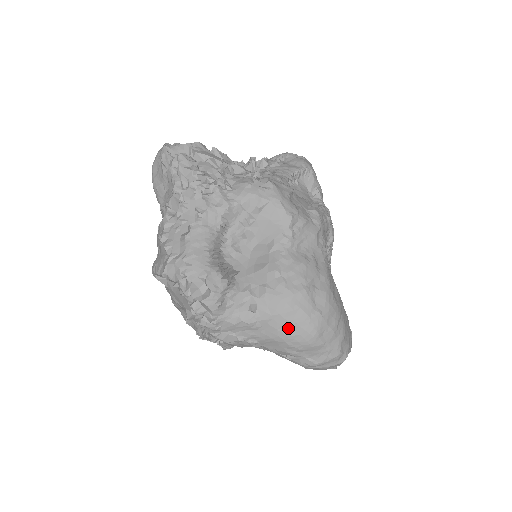
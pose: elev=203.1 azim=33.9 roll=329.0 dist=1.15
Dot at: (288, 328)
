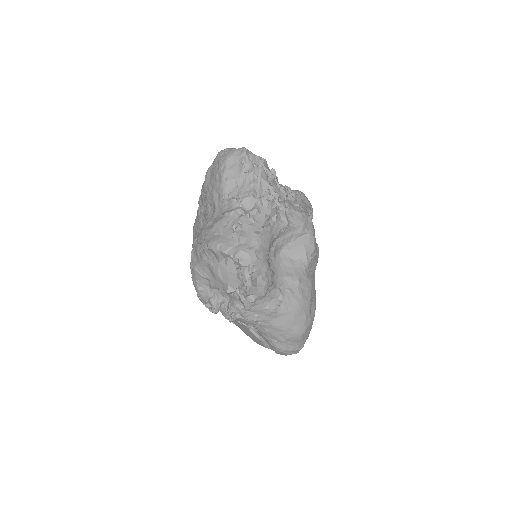
Dot at: (292, 323)
